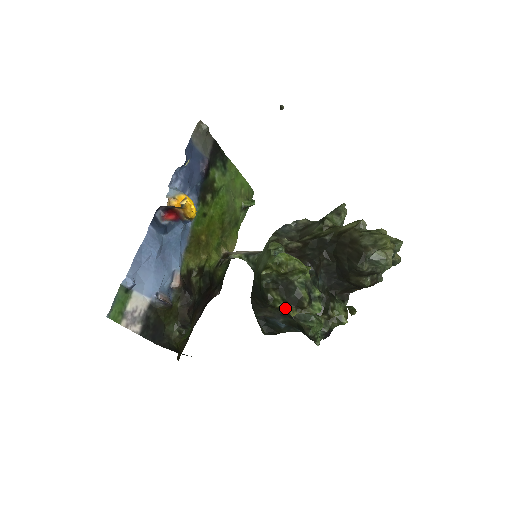
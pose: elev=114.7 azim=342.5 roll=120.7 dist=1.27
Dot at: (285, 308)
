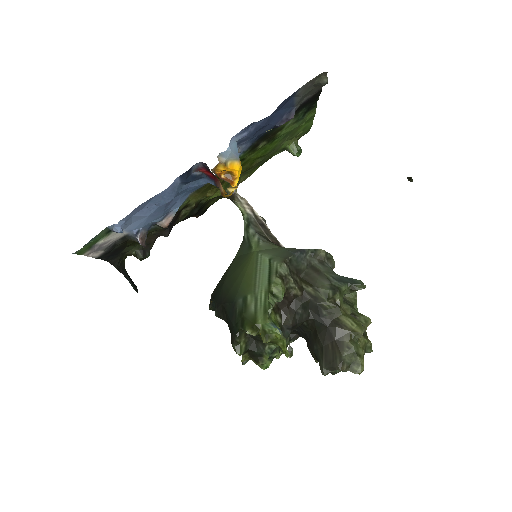
Dot at: (242, 354)
